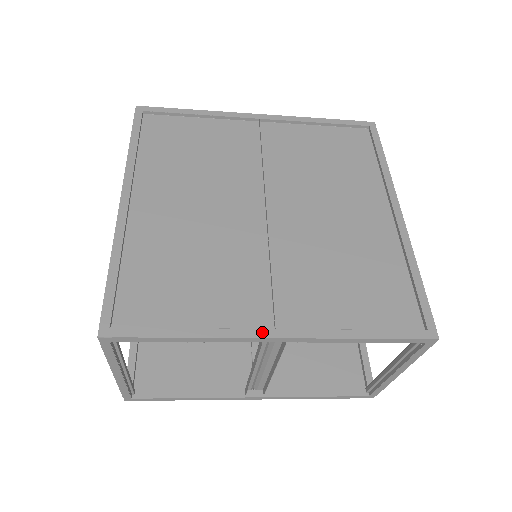
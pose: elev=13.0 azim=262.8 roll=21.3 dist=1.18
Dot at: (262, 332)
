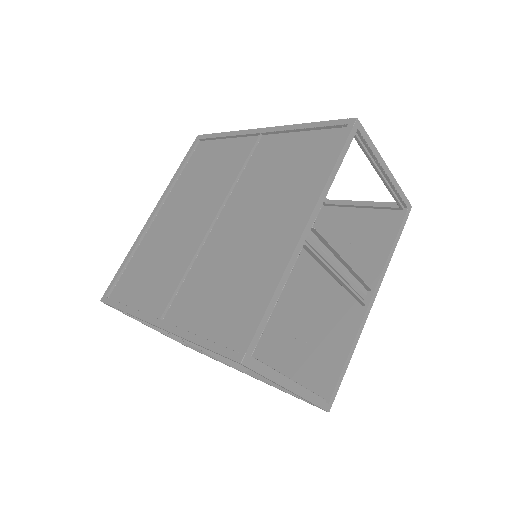
Dot at: (153, 319)
